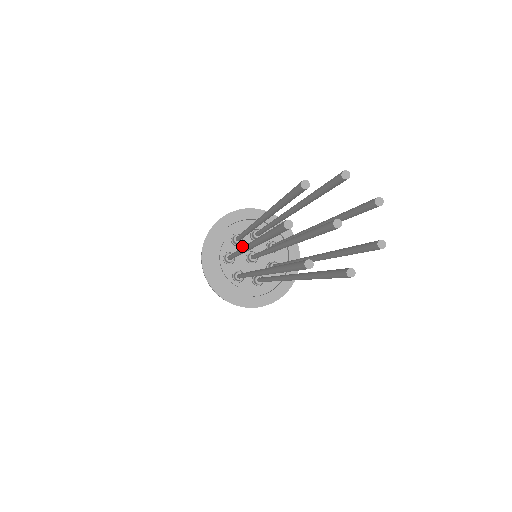
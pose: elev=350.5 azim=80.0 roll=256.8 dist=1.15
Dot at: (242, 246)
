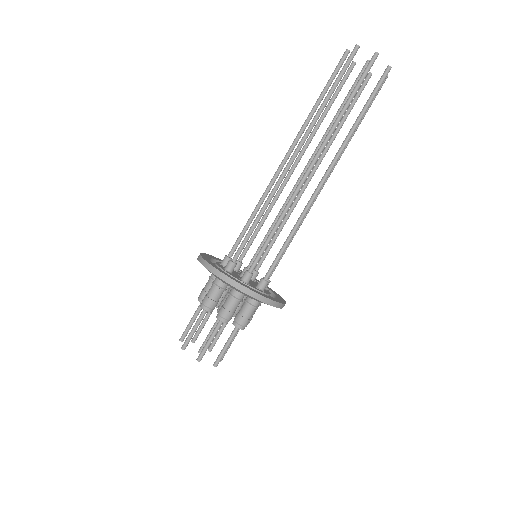
Dot at: occluded
